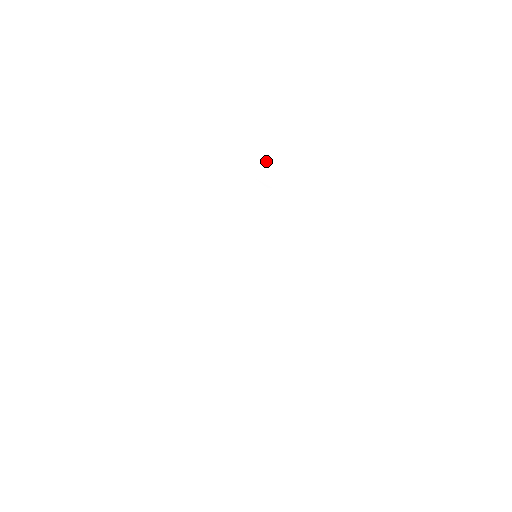
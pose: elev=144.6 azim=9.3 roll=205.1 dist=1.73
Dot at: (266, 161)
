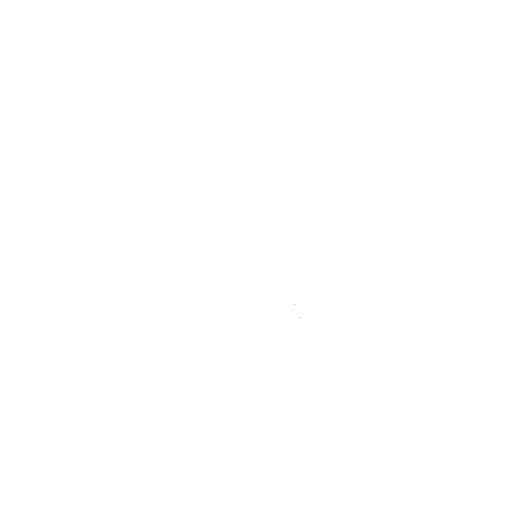
Dot at: (191, 151)
